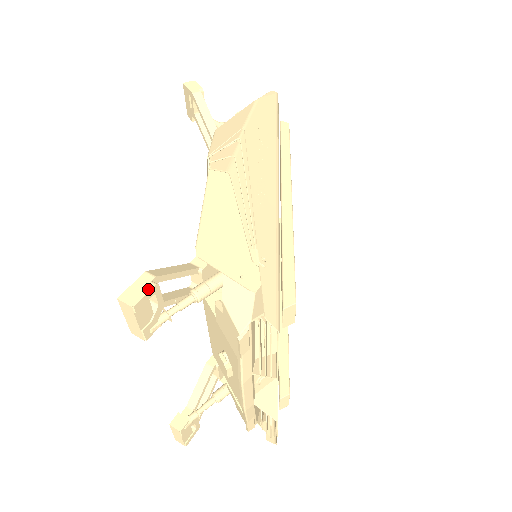
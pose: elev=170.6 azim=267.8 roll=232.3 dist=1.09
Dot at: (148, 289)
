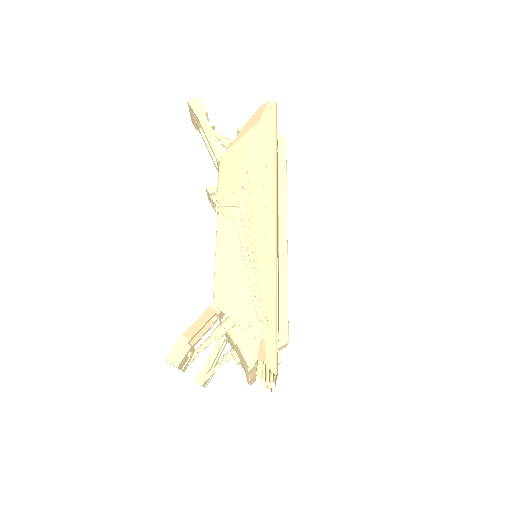
Dot at: (186, 351)
